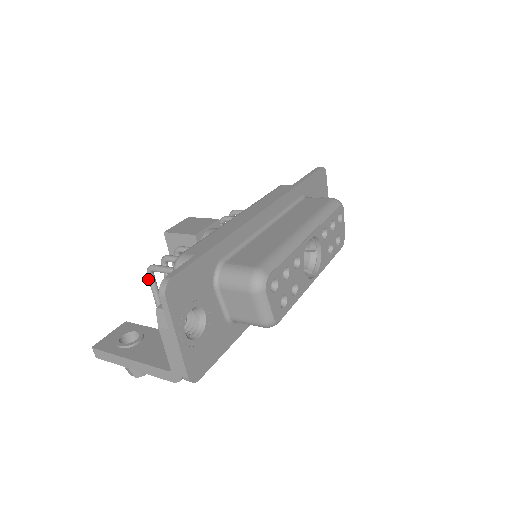
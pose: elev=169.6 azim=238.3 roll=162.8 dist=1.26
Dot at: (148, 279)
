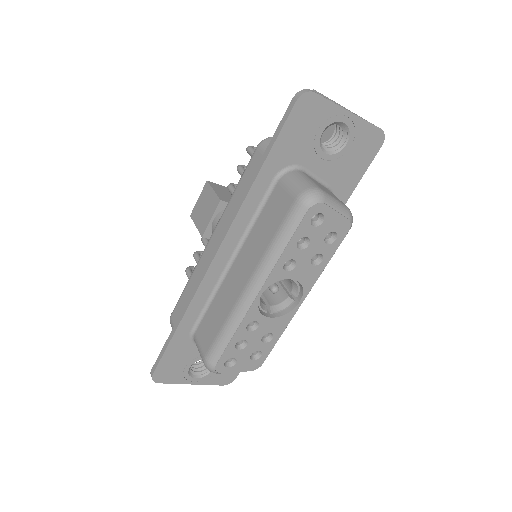
Dot at: occluded
